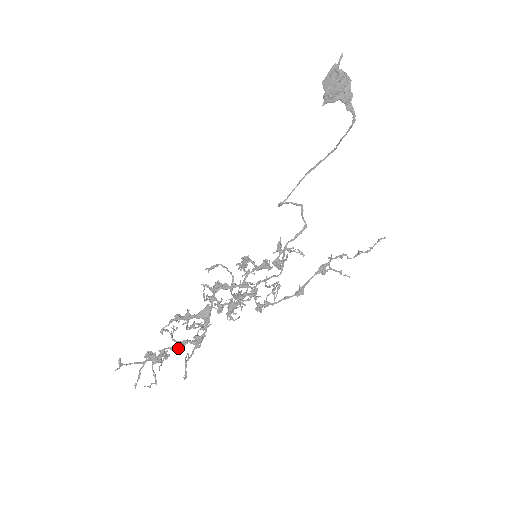
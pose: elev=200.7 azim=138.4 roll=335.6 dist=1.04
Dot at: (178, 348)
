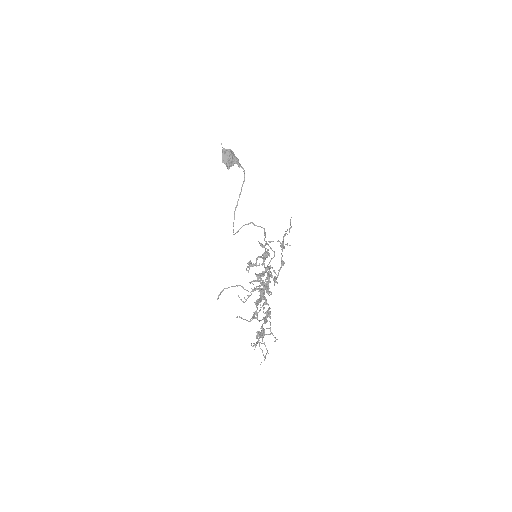
Dot at: (266, 322)
